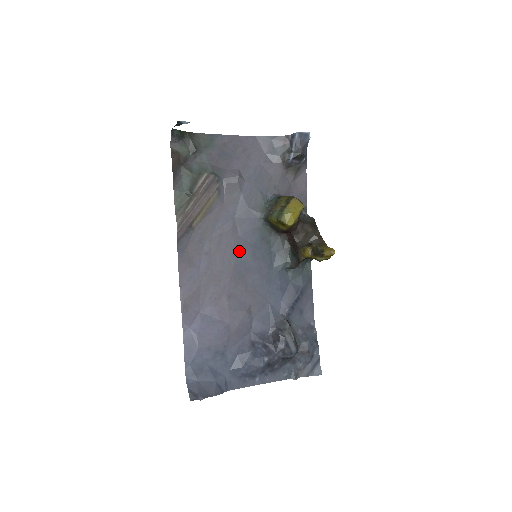
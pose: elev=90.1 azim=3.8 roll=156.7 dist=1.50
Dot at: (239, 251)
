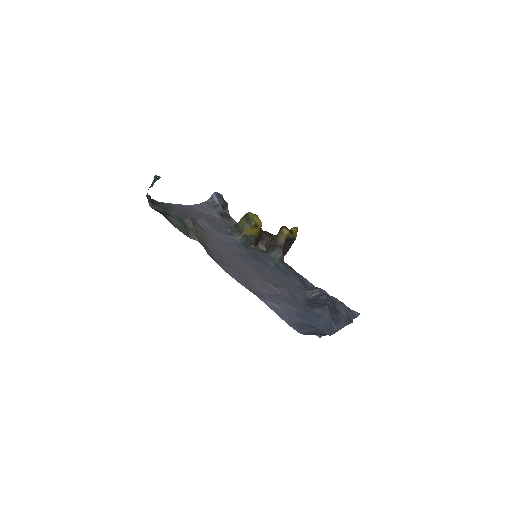
Dot at: (243, 258)
